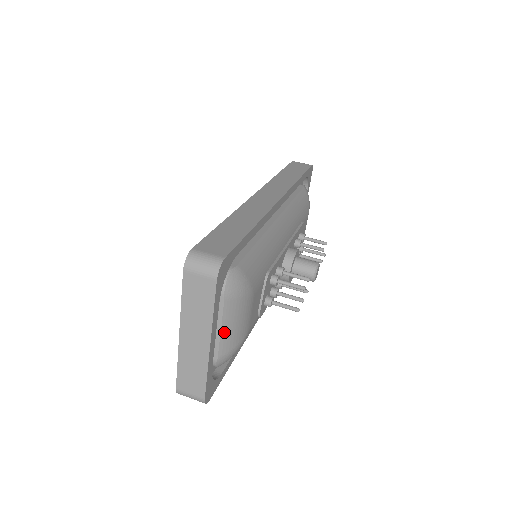
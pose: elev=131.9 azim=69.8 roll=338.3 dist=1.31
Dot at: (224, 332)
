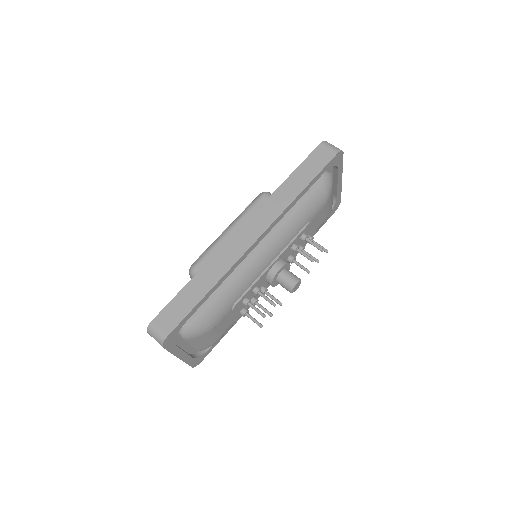
Dot at: (195, 345)
